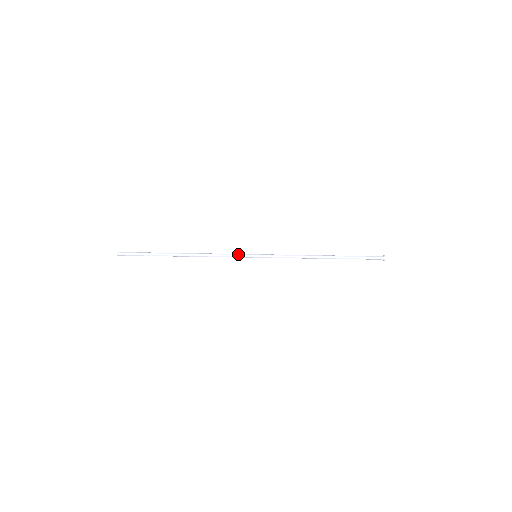
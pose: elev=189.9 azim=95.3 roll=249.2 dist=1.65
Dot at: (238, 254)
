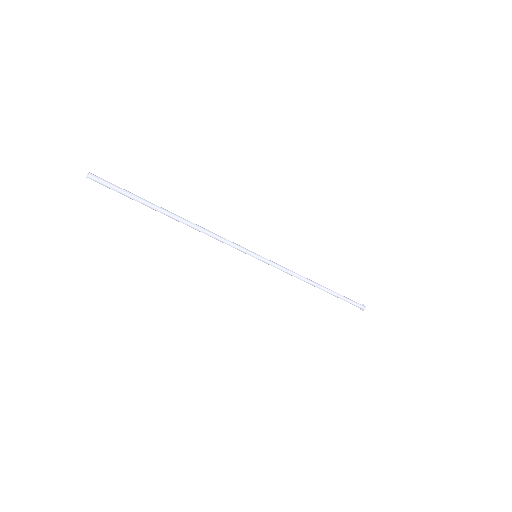
Dot at: (238, 245)
